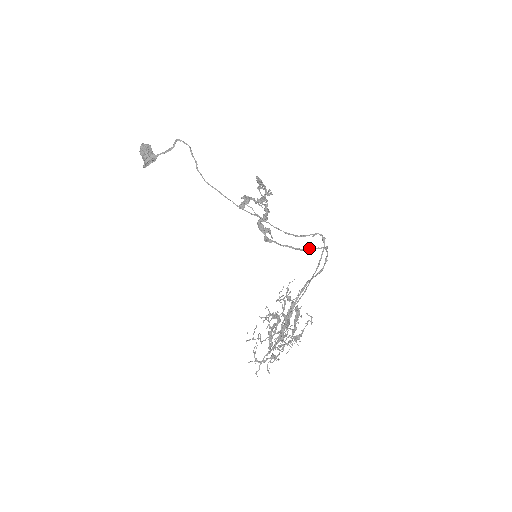
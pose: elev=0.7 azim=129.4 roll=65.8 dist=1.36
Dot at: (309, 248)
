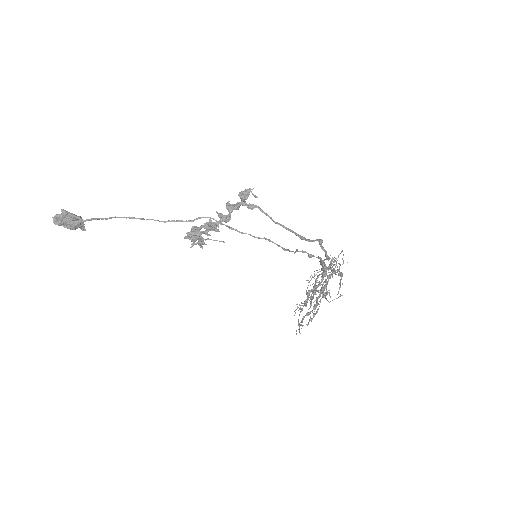
Dot at: occluded
